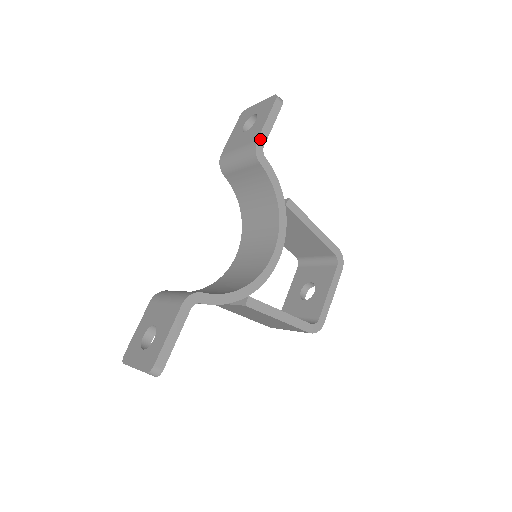
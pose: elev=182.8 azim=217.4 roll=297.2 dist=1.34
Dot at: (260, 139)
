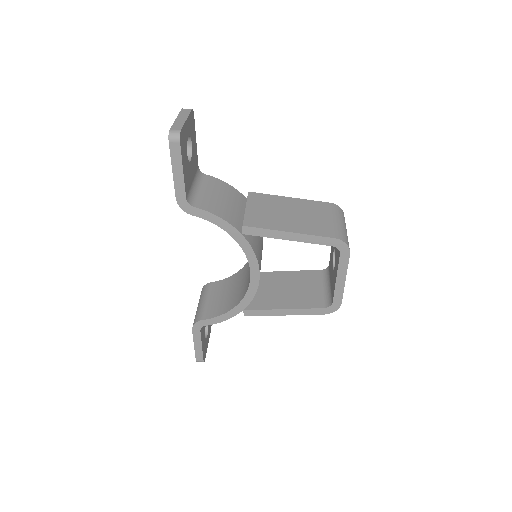
Dot at: (178, 195)
